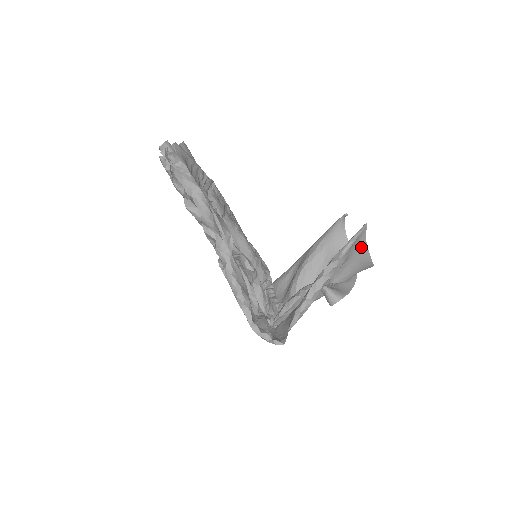
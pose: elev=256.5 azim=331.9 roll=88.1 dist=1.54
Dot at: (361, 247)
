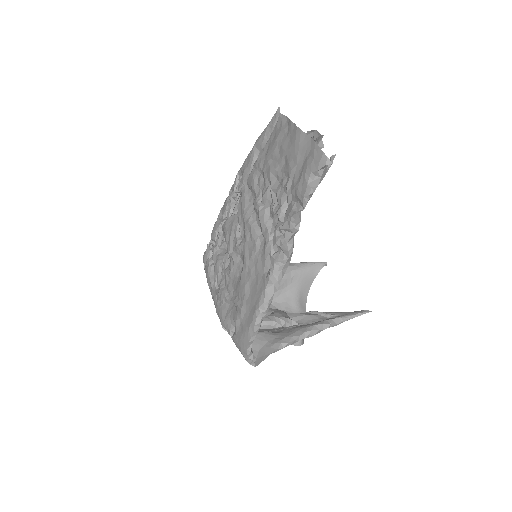
Dot at: occluded
